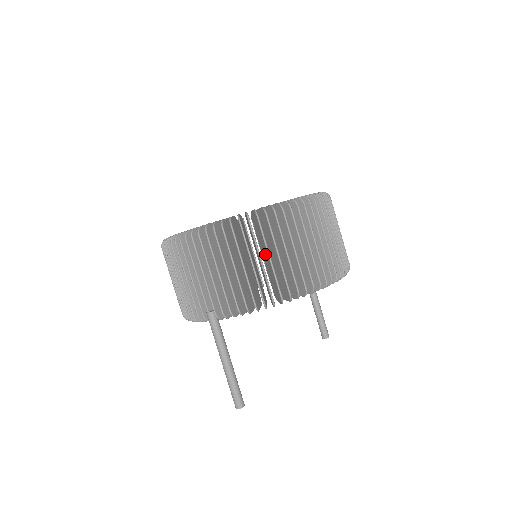
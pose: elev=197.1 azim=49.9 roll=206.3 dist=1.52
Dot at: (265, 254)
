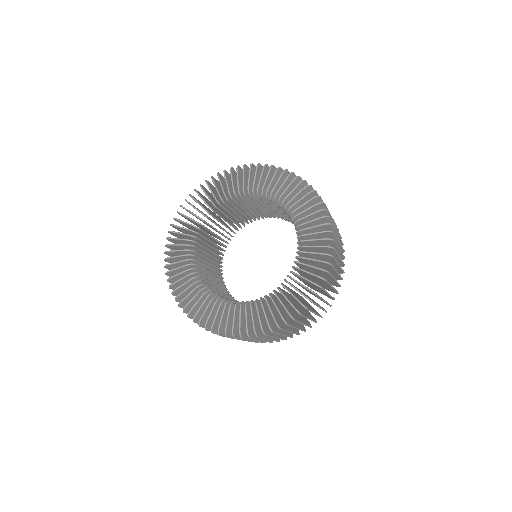
Dot at: occluded
